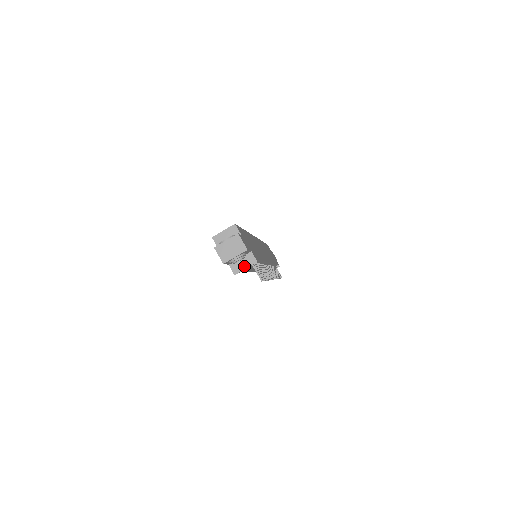
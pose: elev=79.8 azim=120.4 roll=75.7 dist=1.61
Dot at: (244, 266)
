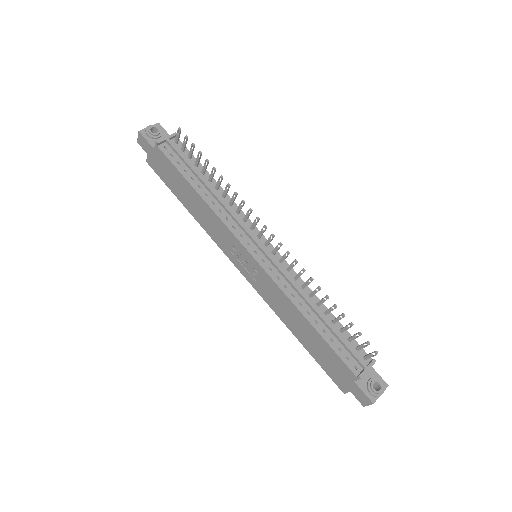
Dot at: (165, 139)
